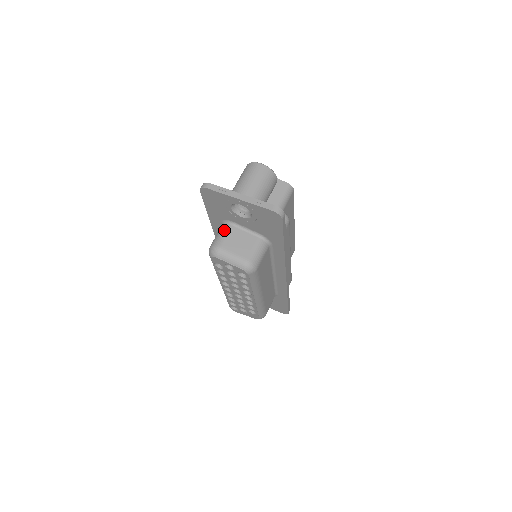
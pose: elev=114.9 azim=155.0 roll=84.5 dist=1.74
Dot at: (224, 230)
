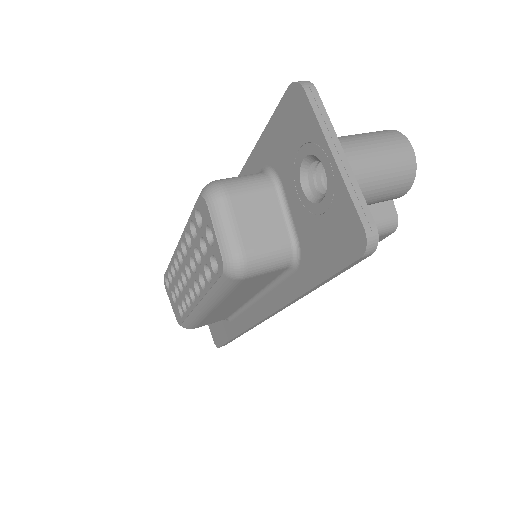
Dot at: (258, 180)
